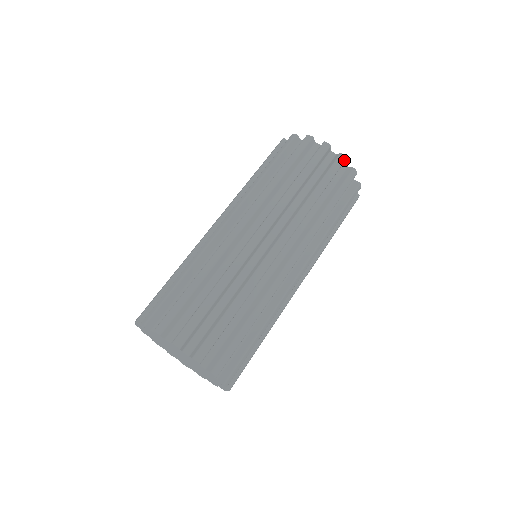
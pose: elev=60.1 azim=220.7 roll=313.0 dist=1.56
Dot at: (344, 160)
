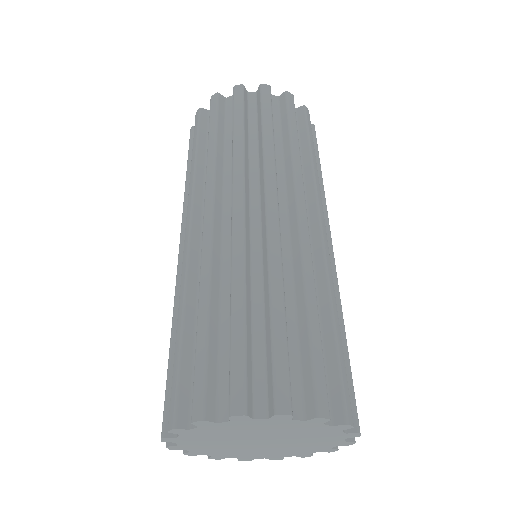
Dot at: (269, 88)
